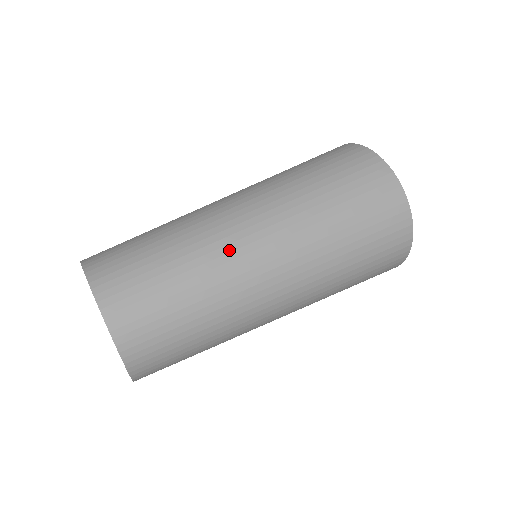
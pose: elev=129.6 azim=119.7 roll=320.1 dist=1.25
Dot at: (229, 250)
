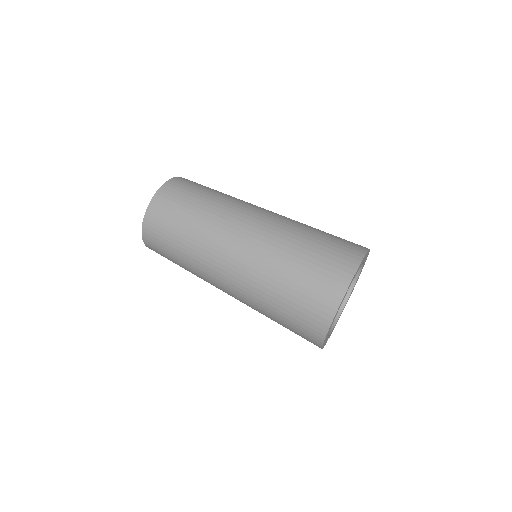
Dot at: (219, 232)
